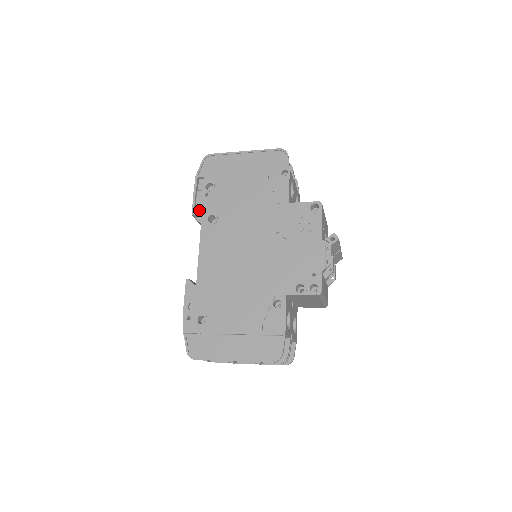
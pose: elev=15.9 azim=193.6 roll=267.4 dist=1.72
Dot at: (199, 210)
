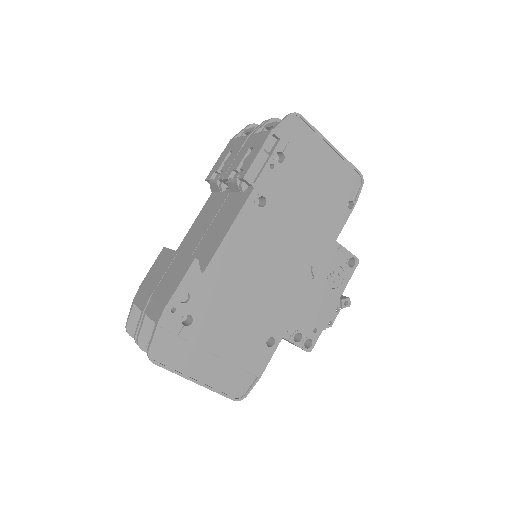
Dot at: (252, 177)
